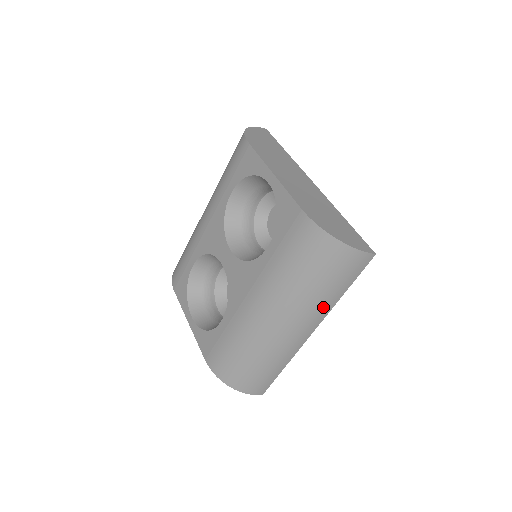
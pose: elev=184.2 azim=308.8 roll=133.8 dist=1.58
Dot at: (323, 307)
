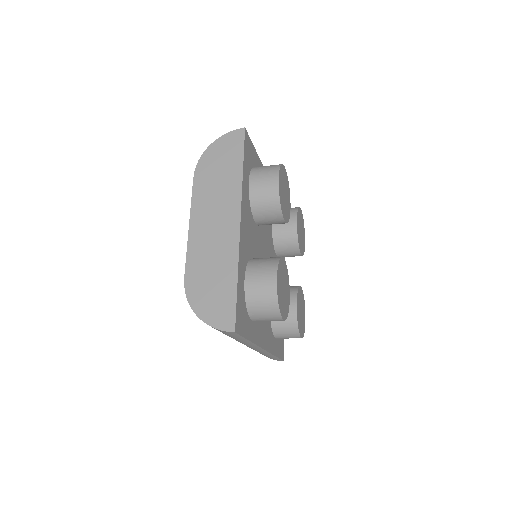
Dot at: (245, 343)
